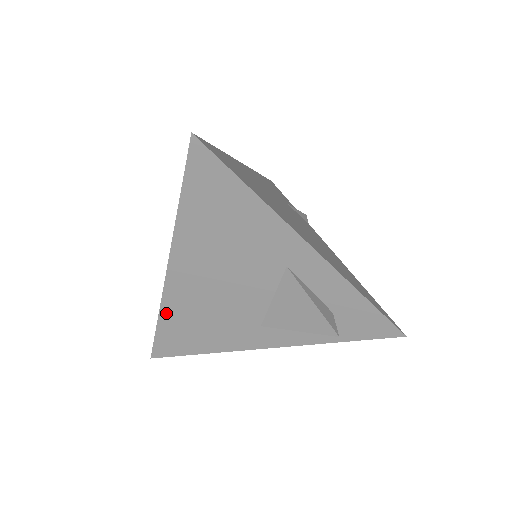
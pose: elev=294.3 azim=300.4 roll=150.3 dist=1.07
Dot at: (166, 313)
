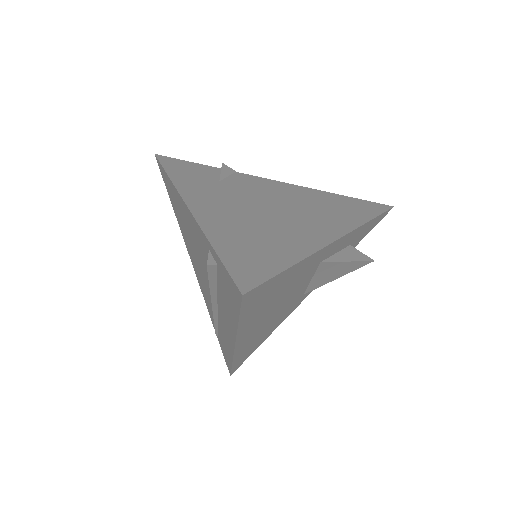
Dot at: (238, 357)
